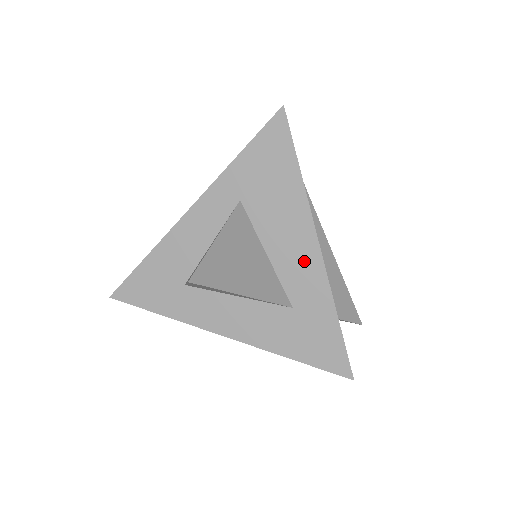
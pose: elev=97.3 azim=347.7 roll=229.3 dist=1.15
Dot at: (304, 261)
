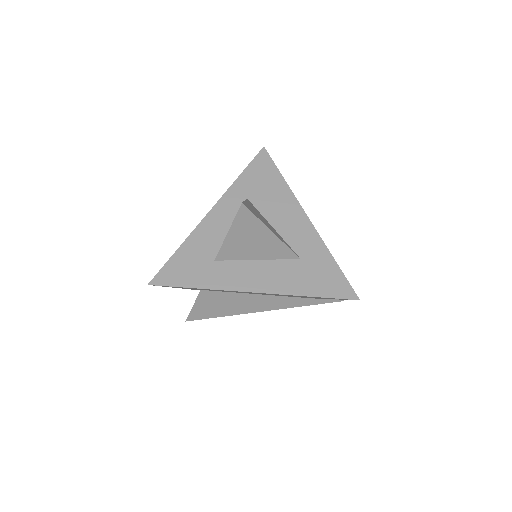
Dot at: (300, 227)
